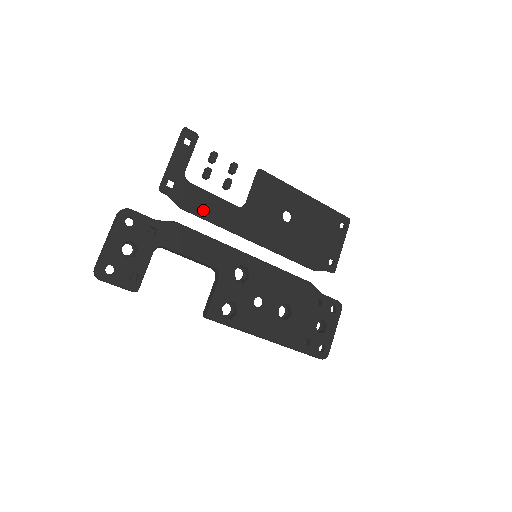
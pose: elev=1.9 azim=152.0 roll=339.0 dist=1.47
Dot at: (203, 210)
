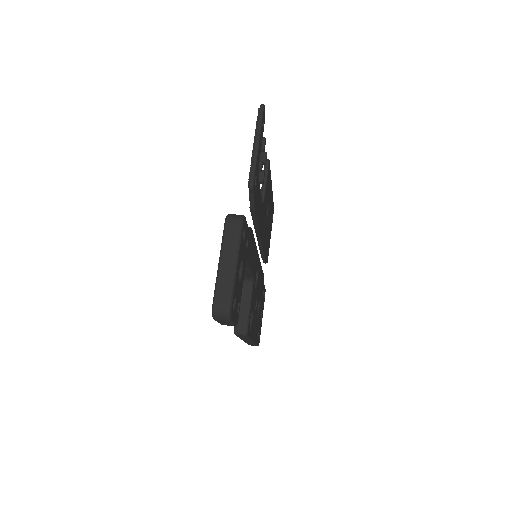
Dot at: (257, 210)
